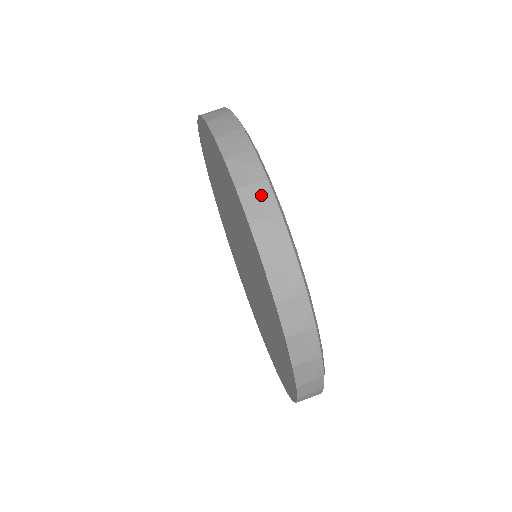
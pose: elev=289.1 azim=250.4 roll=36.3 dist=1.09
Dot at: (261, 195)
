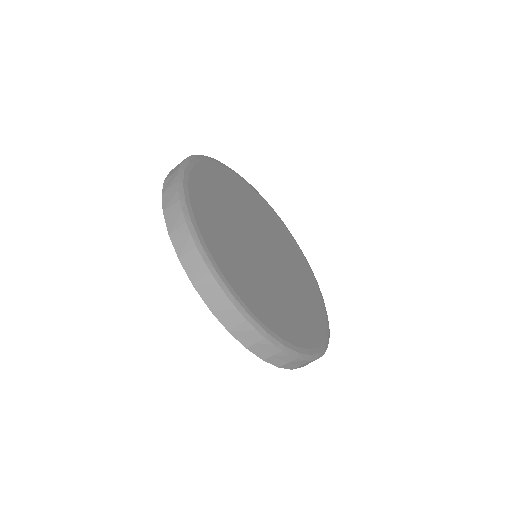
Dot at: (264, 347)
